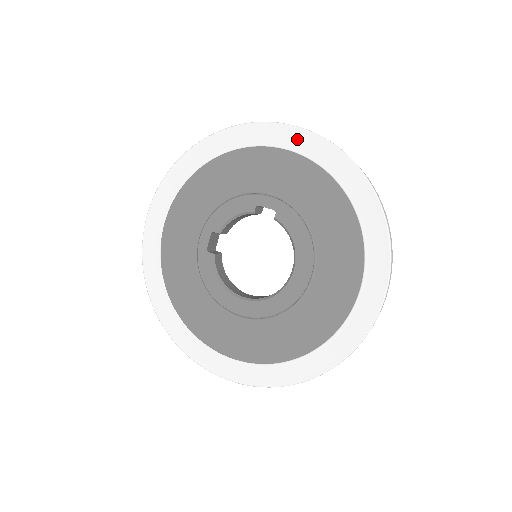
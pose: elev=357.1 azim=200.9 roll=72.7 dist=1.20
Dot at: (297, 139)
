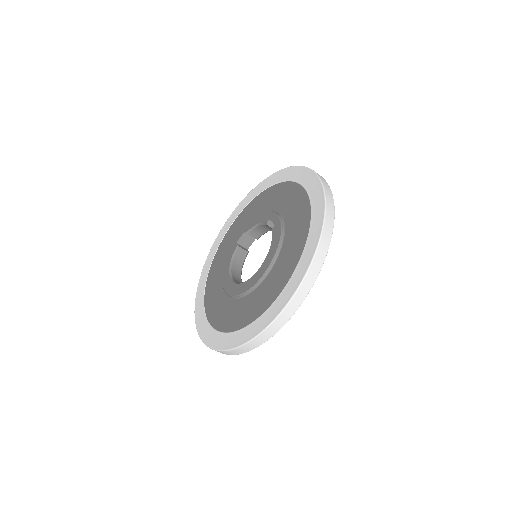
Dot at: (310, 180)
